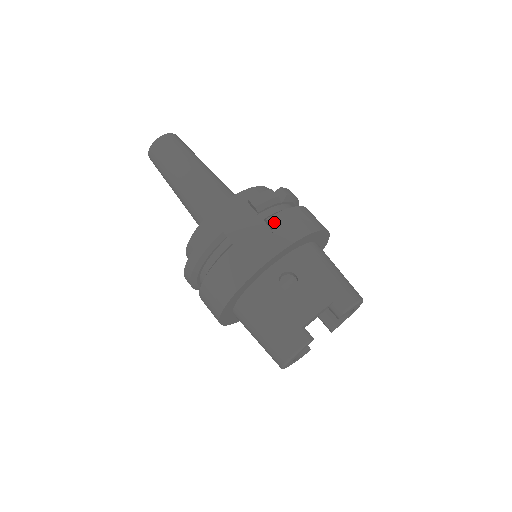
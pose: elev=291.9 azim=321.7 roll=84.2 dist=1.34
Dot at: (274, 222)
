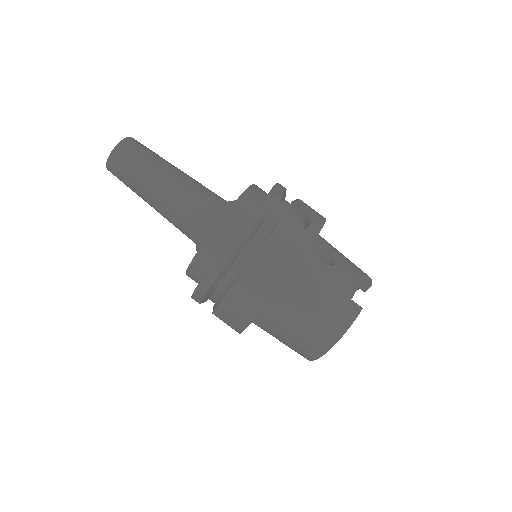
Dot at: (302, 205)
